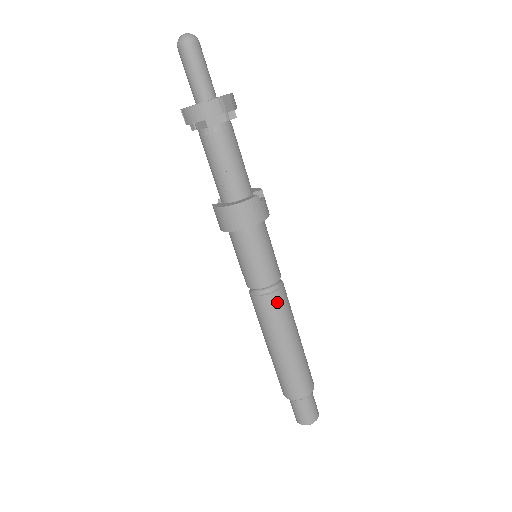
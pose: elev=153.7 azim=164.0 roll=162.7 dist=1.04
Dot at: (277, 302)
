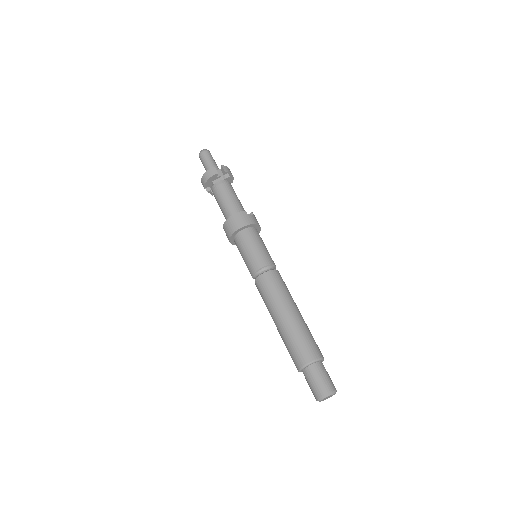
Dot at: (270, 279)
